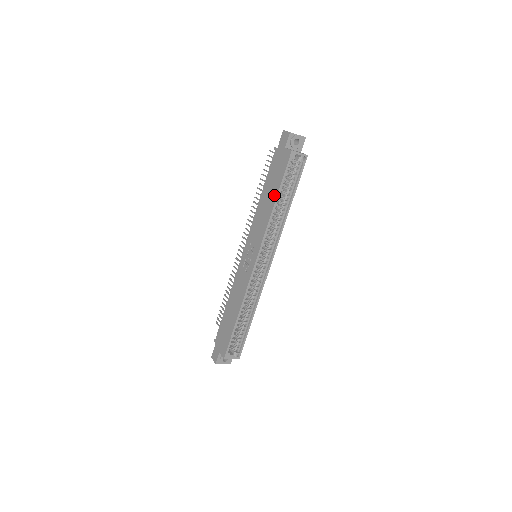
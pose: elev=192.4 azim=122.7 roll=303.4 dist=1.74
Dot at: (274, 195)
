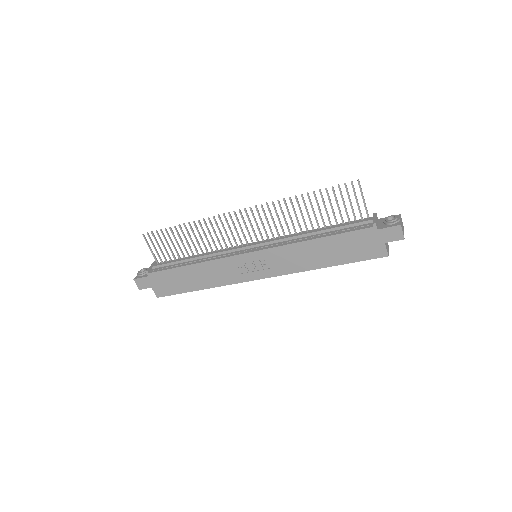
Dot at: (333, 262)
